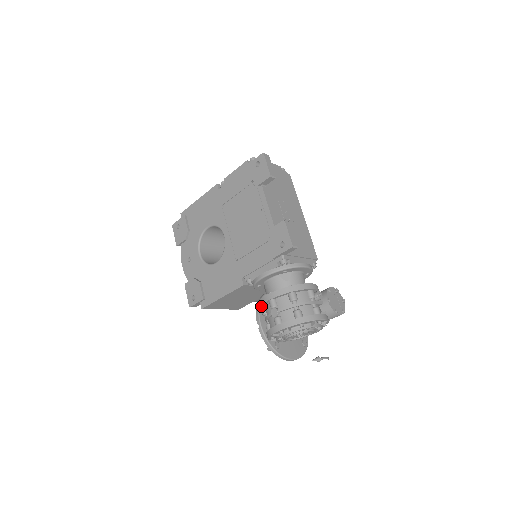
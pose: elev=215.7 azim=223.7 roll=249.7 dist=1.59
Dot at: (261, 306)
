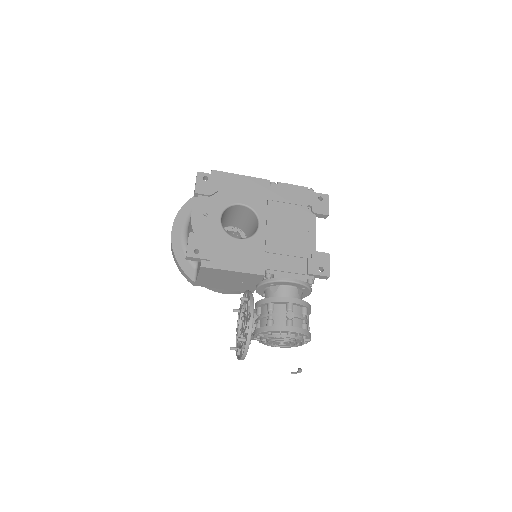
Dot at: (274, 302)
